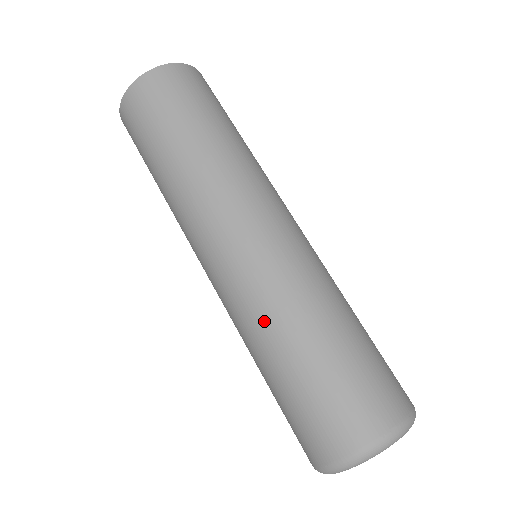
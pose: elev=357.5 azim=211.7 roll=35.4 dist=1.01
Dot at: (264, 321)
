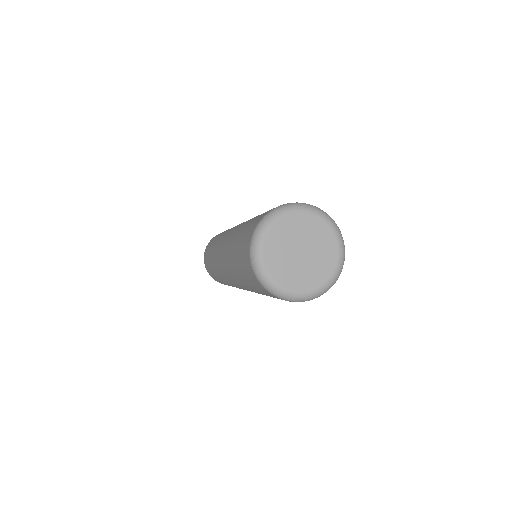
Dot at: (231, 242)
